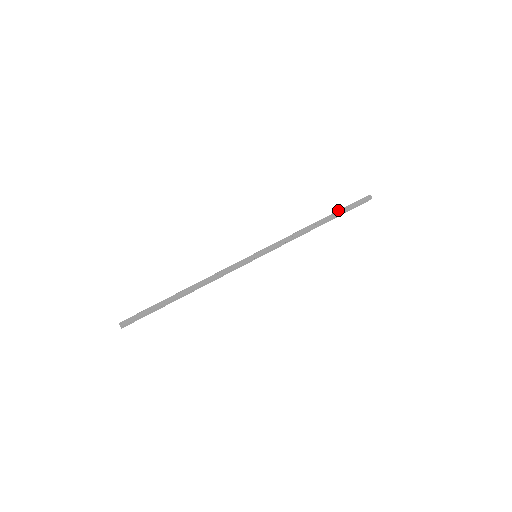
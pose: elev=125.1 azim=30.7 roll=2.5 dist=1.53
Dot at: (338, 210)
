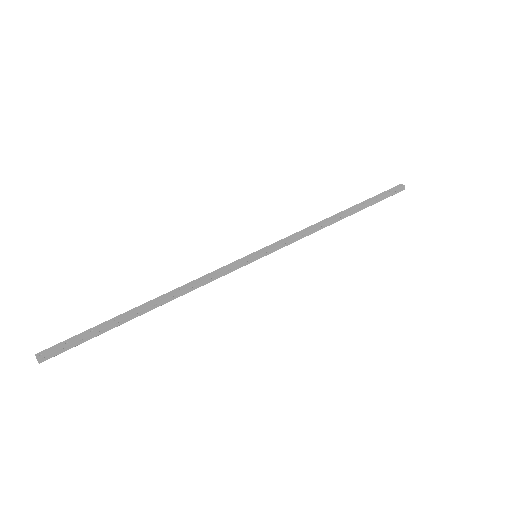
Dot at: occluded
